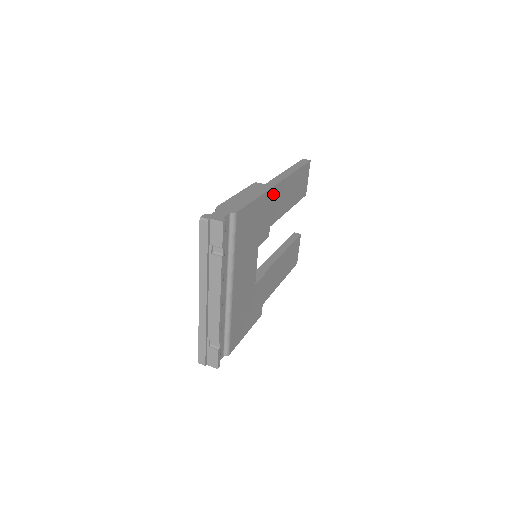
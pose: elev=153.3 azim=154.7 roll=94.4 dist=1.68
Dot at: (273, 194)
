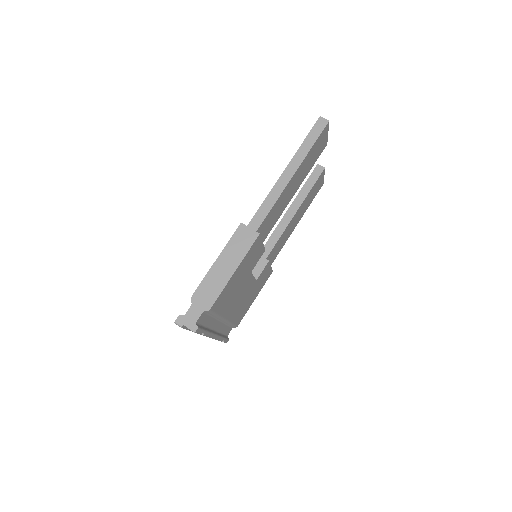
Dot at: (265, 222)
